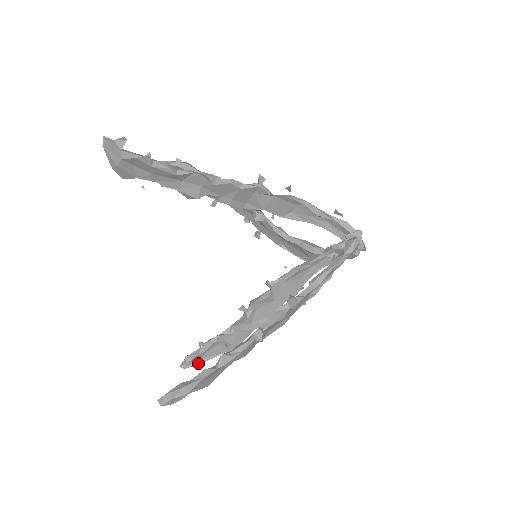
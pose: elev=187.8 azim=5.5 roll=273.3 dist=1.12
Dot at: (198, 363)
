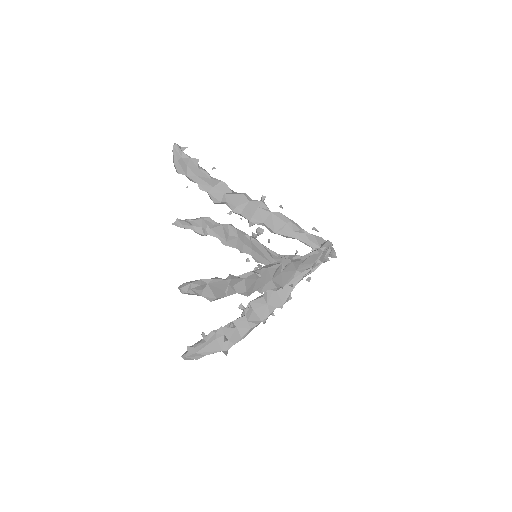
Dot at: (198, 355)
